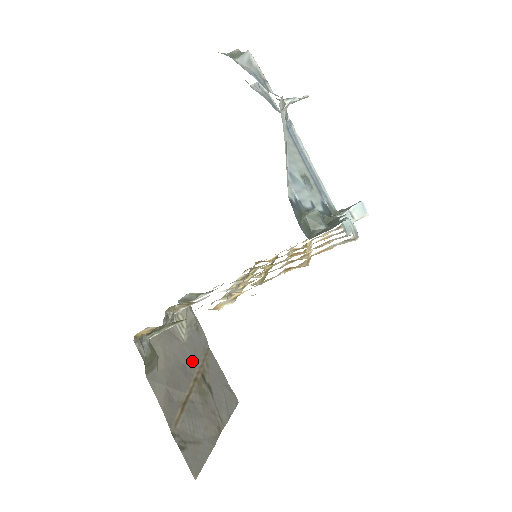
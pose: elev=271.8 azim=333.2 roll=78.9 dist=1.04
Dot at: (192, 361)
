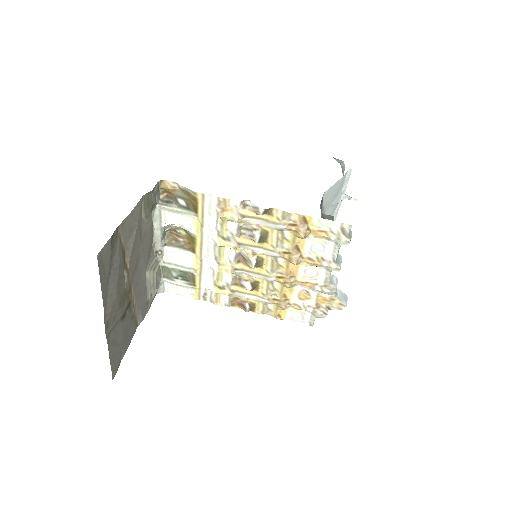
Dot at: (137, 285)
